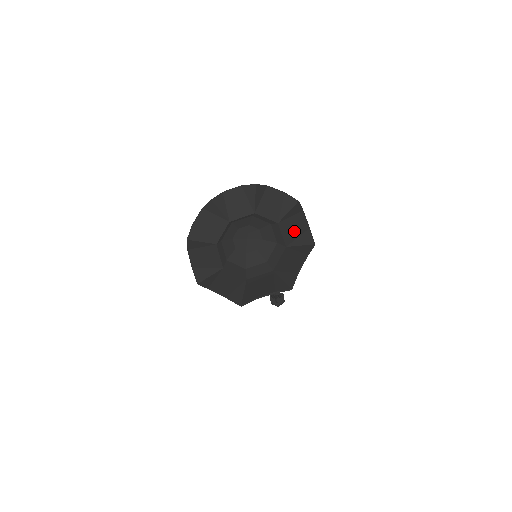
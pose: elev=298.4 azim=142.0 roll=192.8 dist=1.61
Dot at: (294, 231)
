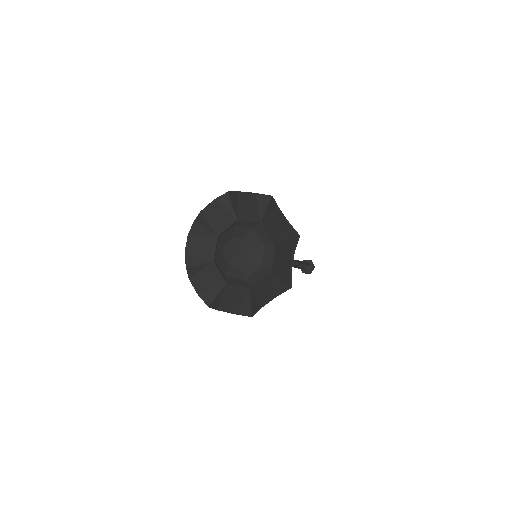
Dot at: (276, 228)
